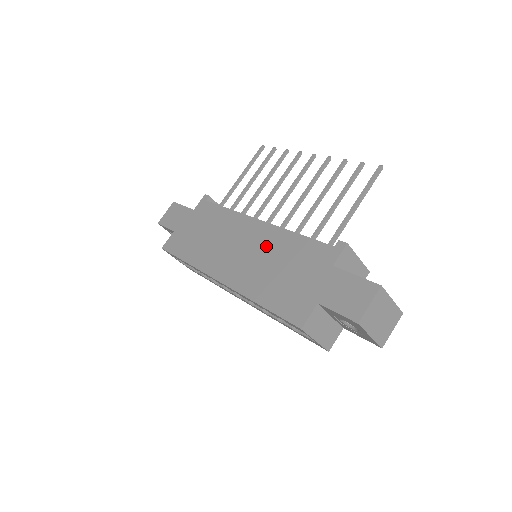
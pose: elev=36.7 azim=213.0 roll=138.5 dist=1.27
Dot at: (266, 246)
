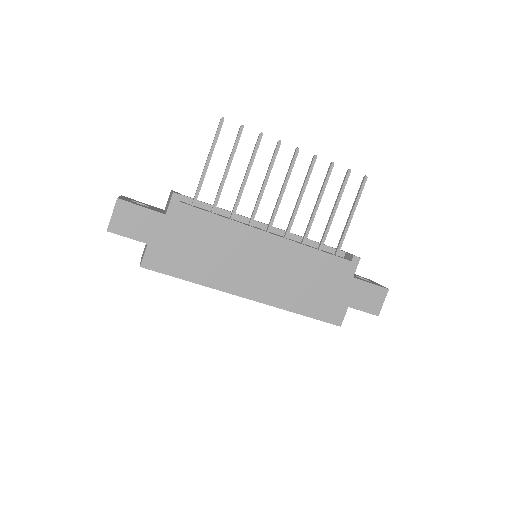
Dot at: (288, 262)
